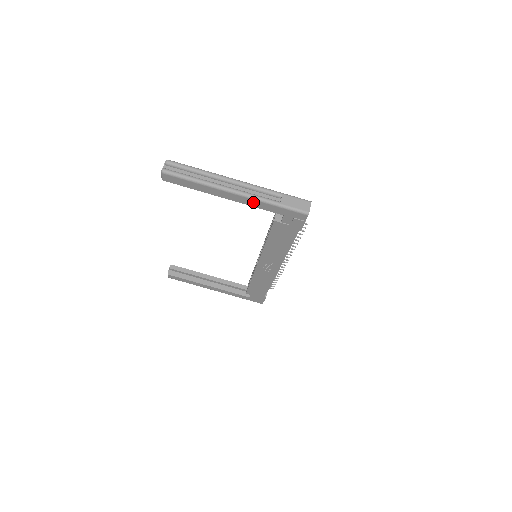
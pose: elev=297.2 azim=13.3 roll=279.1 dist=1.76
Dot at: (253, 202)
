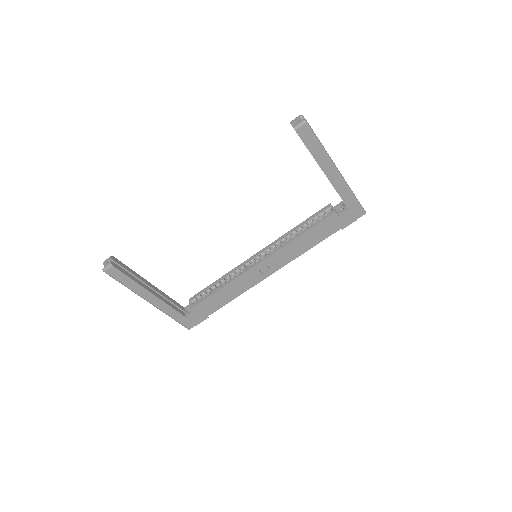
Dot at: (341, 186)
